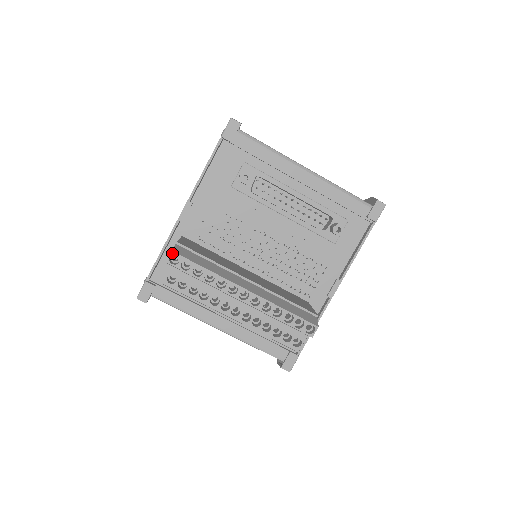
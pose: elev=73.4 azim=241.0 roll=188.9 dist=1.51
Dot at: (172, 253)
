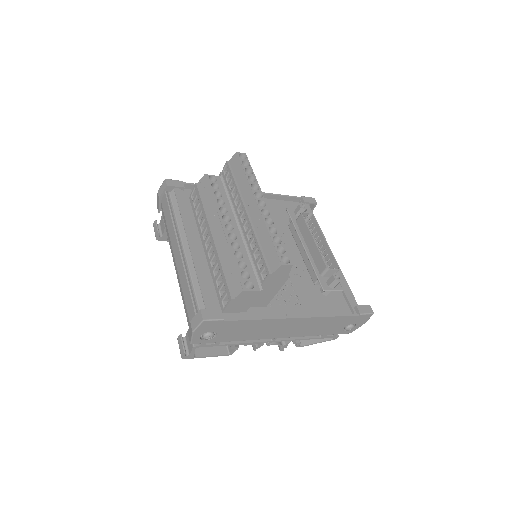
Dot at: (245, 154)
